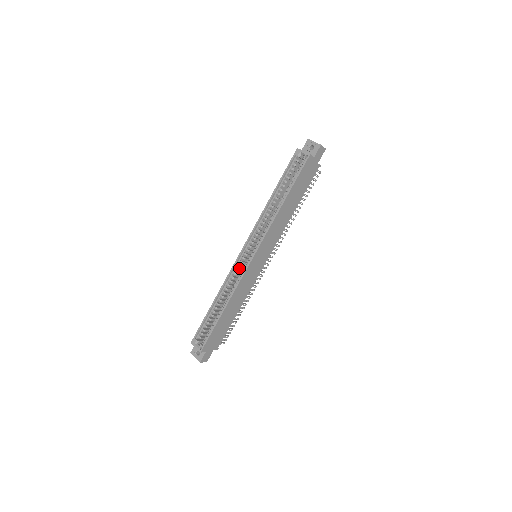
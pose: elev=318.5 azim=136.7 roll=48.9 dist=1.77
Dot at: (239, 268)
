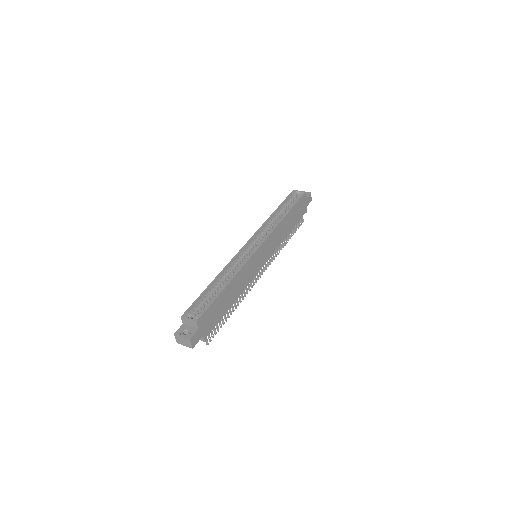
Dot at: (240, 260)
